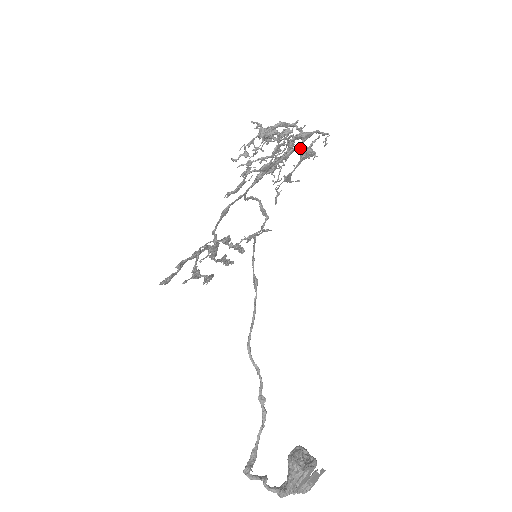
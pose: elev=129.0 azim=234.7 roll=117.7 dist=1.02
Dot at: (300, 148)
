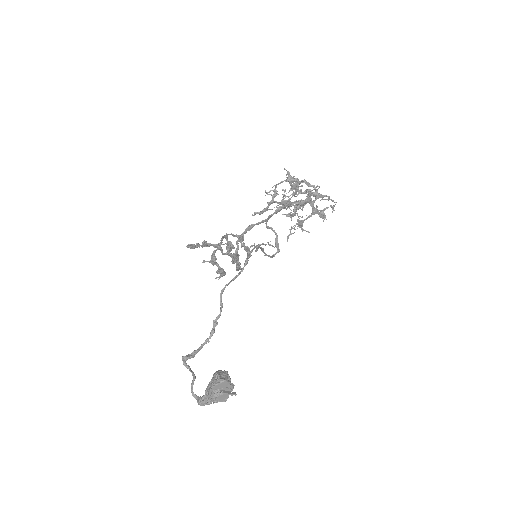
Dot at: (313, 203)
